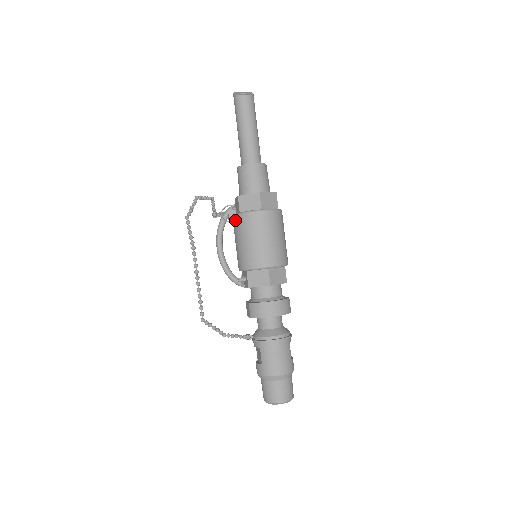
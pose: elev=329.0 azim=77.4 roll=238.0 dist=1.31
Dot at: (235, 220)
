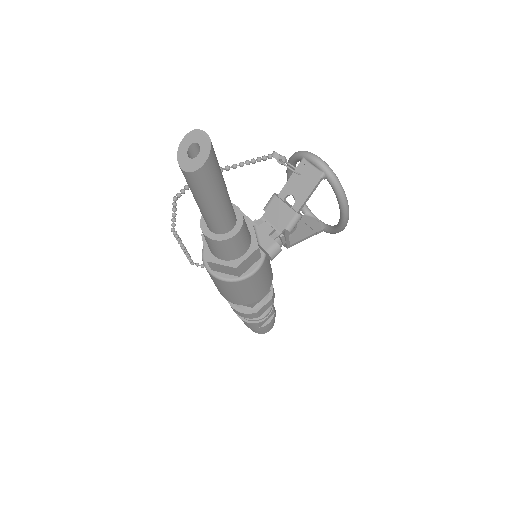
Dot at: occluded
